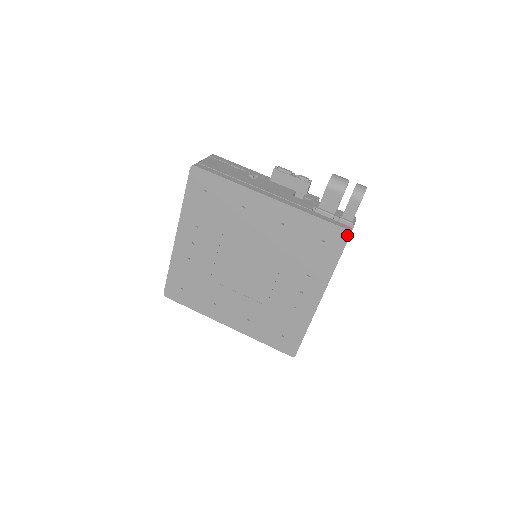
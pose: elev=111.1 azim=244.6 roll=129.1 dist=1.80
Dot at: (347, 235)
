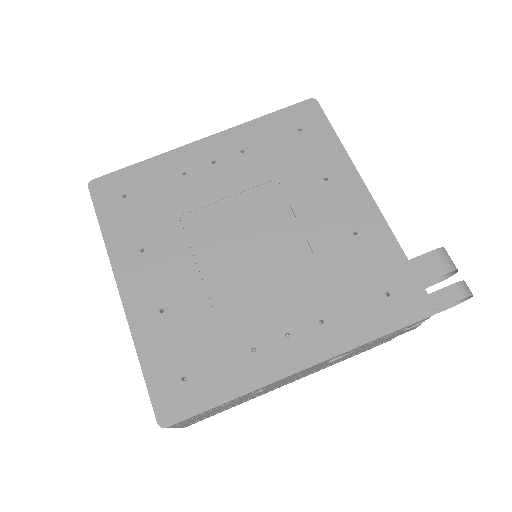
Dot at: (428, 312)
